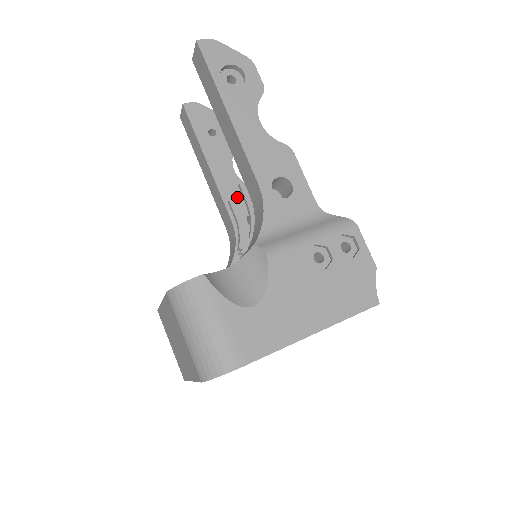
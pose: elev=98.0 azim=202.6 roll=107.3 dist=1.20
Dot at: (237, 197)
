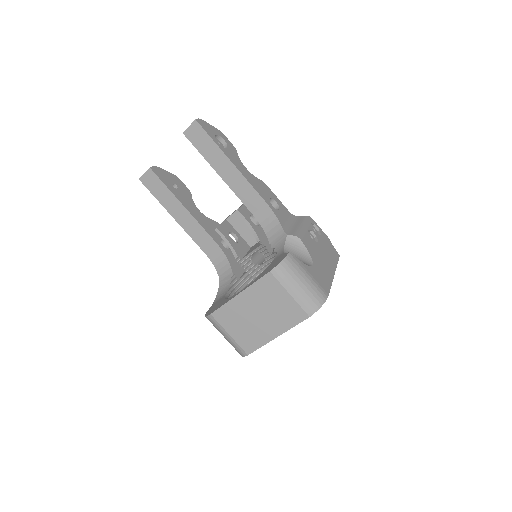
Dot at: (210, 227)
